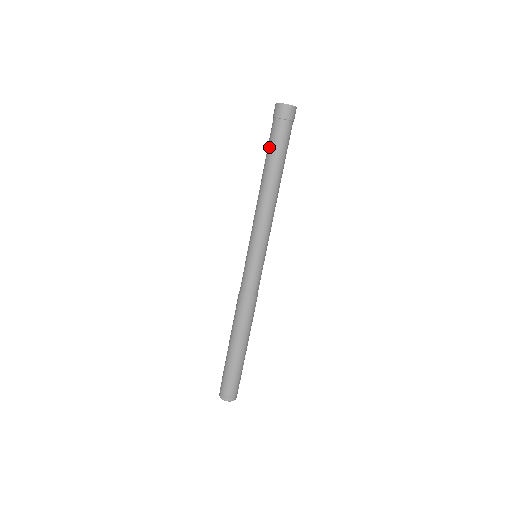
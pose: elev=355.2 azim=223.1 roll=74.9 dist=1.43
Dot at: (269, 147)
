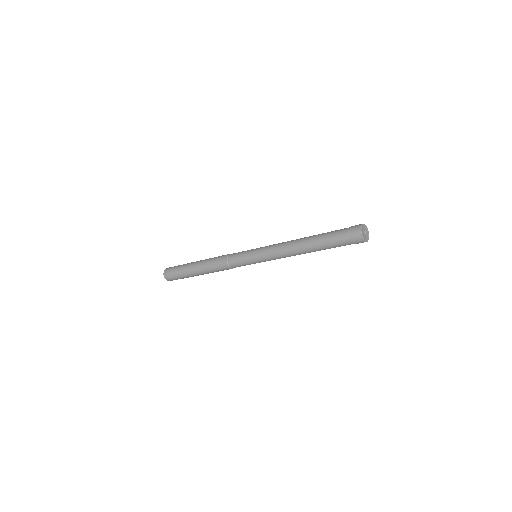
Dot at: (328, 239)
